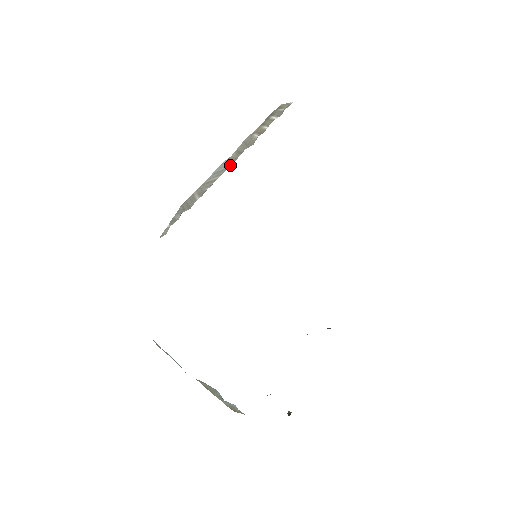
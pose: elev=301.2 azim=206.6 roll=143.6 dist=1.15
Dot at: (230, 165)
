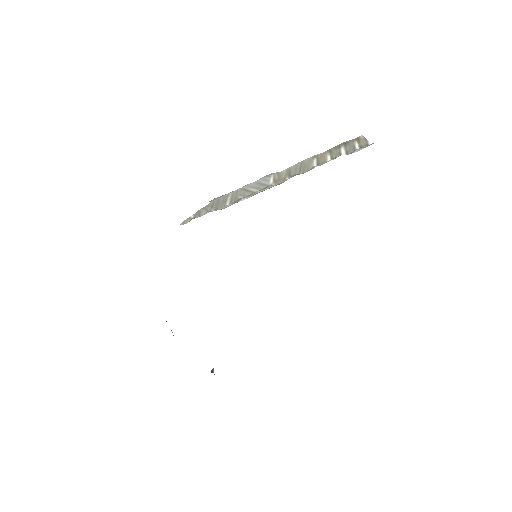
Dot at: (272, 184)
